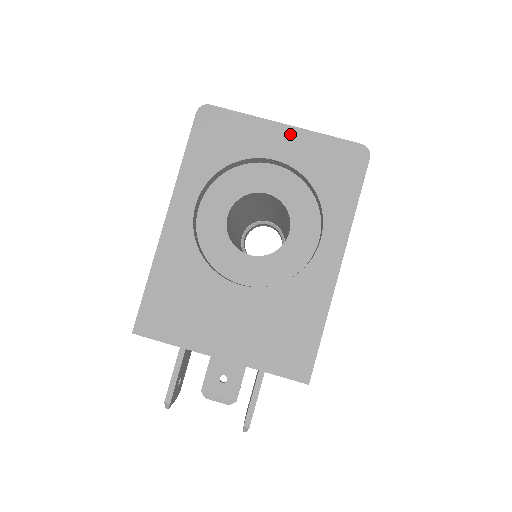
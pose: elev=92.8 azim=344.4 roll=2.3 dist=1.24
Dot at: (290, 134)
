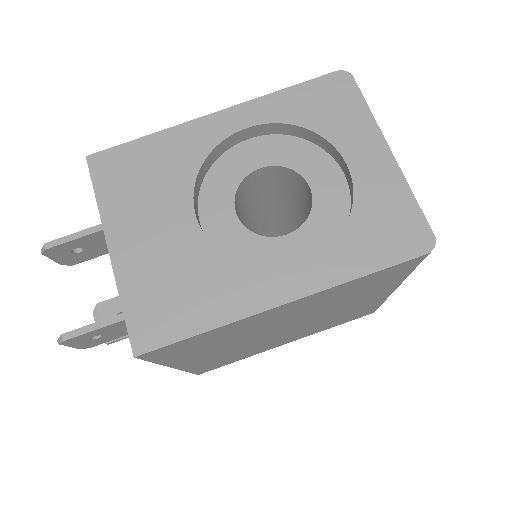
Dot at: (385, 161)
